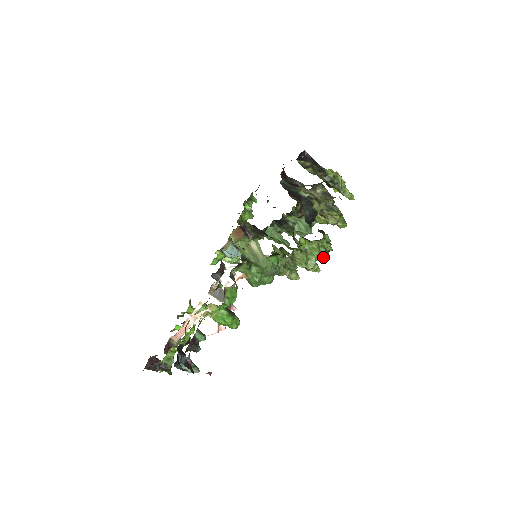
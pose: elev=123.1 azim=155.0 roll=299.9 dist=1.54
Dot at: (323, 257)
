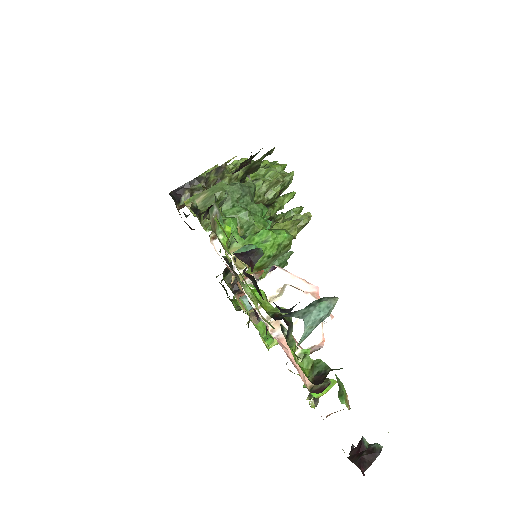
Dot at: (276, 167)
